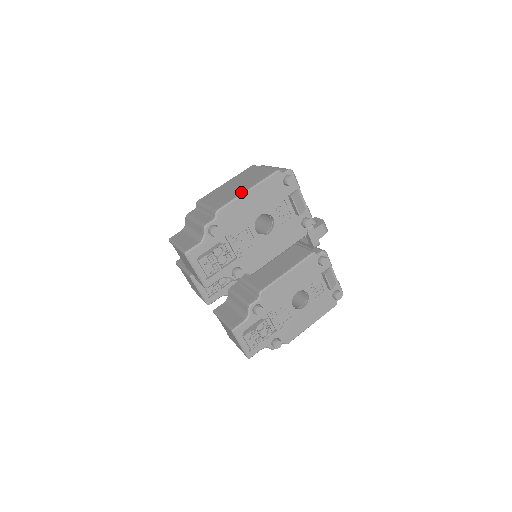
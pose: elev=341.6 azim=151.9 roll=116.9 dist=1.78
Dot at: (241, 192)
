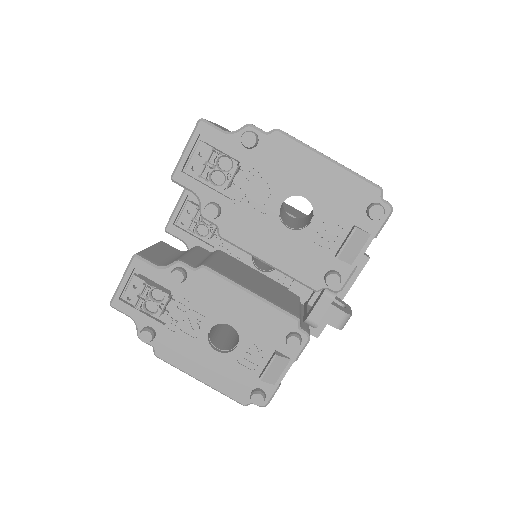
Dot at: occluded
